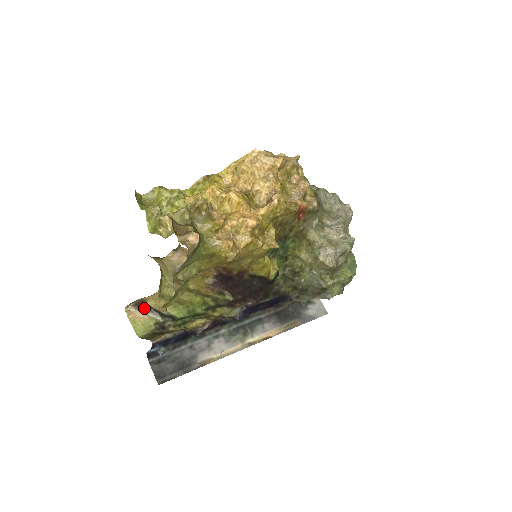
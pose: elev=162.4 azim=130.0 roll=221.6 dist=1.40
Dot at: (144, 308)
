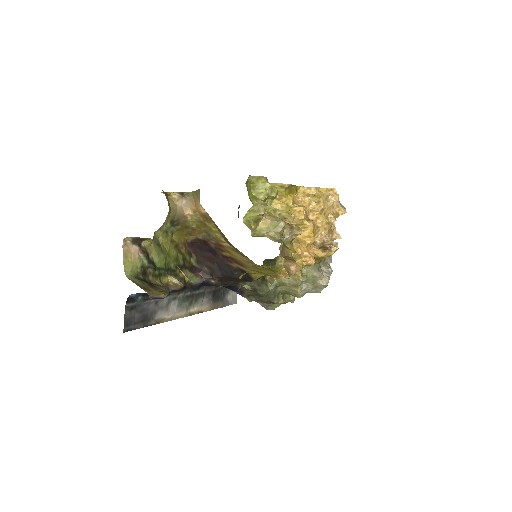
Dot at: (139, 245)
